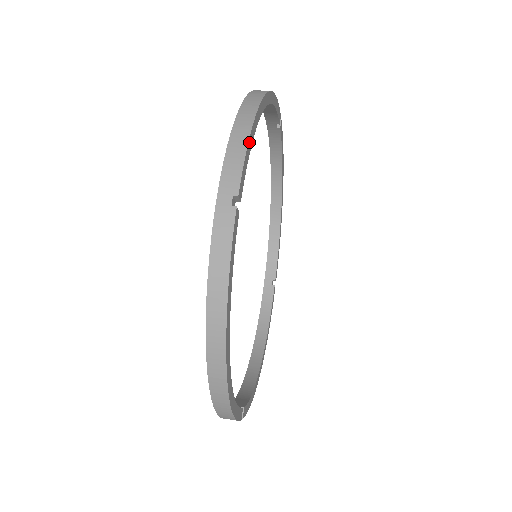
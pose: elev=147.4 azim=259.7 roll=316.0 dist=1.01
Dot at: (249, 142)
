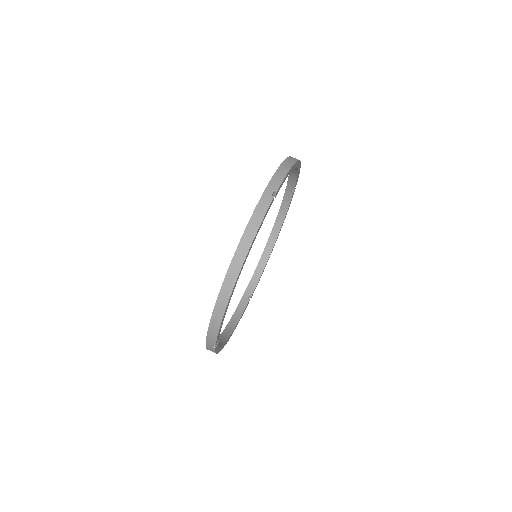
Dot at: (288, 173)
